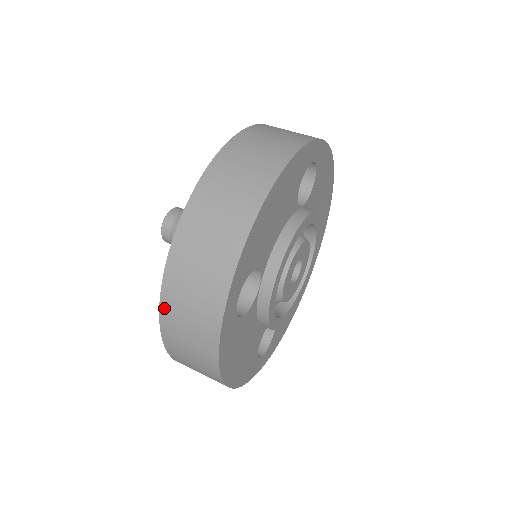
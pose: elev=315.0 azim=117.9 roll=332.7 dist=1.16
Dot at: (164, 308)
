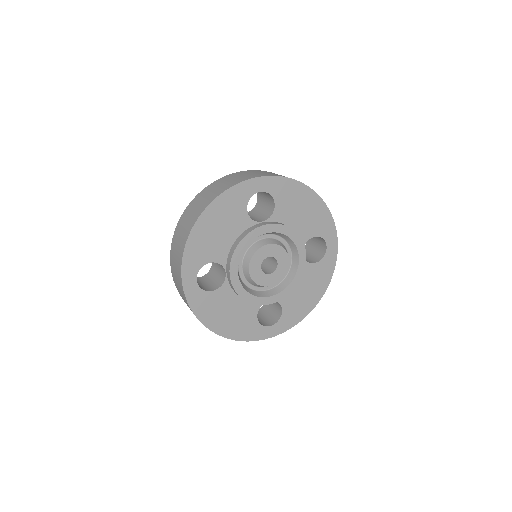
Dot at: (175, 284)
